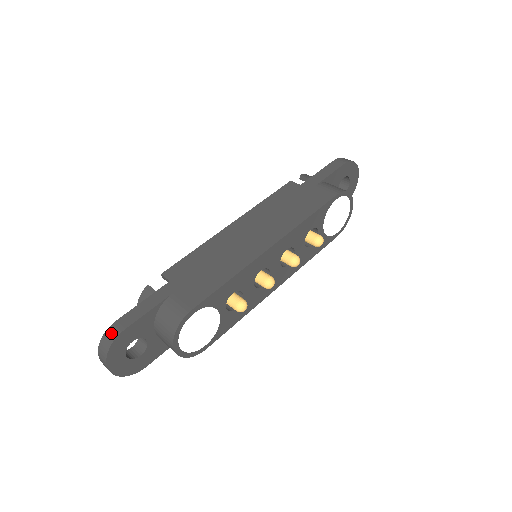
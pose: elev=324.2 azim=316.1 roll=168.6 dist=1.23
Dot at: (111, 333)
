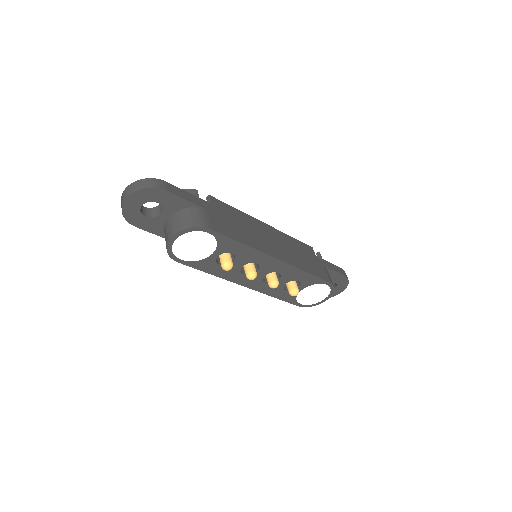
Dot at: (157, 183)
